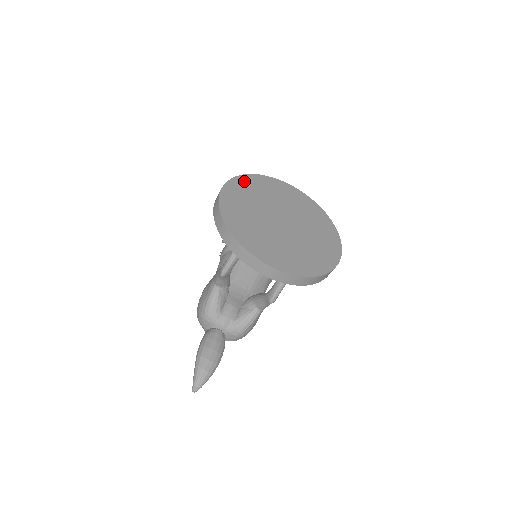
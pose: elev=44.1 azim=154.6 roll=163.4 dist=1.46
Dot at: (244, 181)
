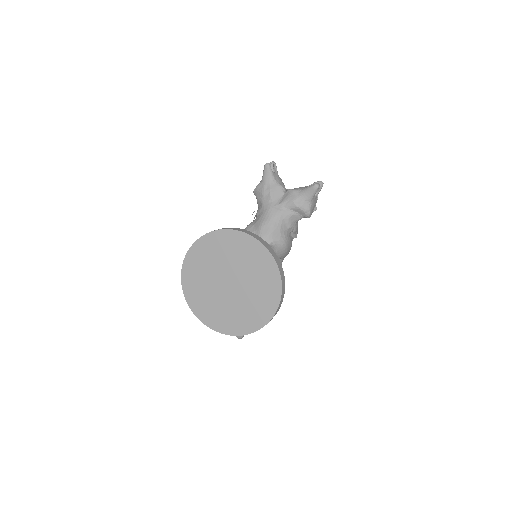
Dot at: (199, 247)
